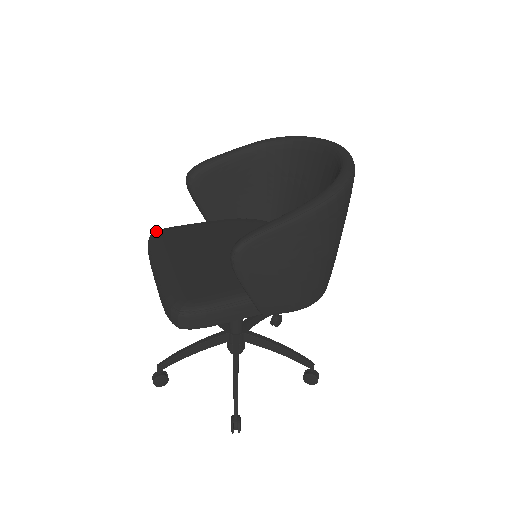
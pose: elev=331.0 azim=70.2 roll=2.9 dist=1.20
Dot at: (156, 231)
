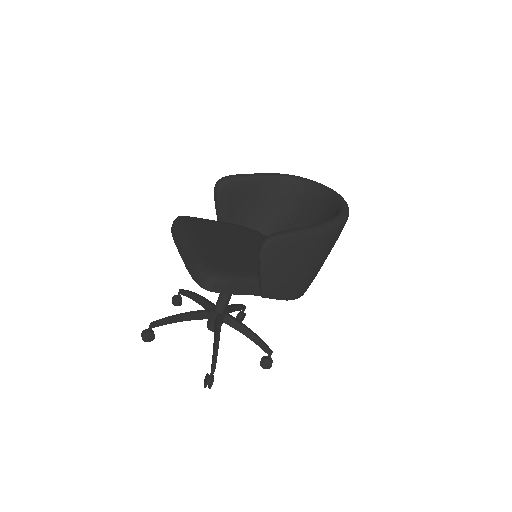
Dot at: (181, 216)
